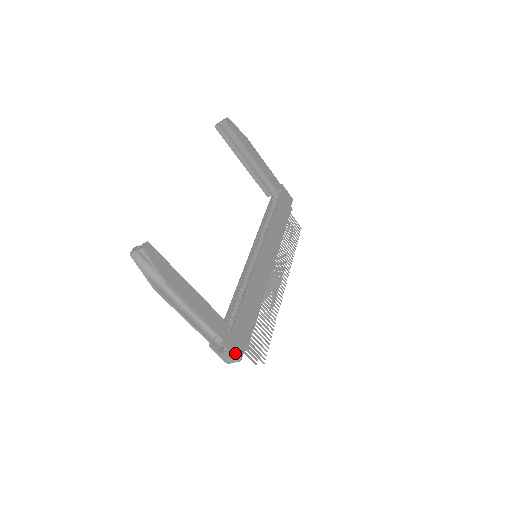
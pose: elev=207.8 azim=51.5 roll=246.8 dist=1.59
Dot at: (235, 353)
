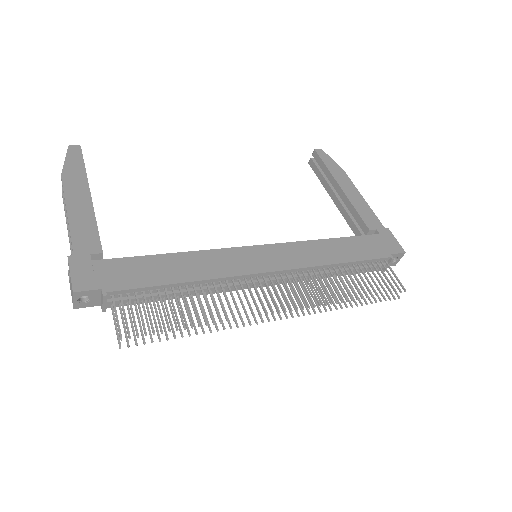
Dot at: (74, 278)
